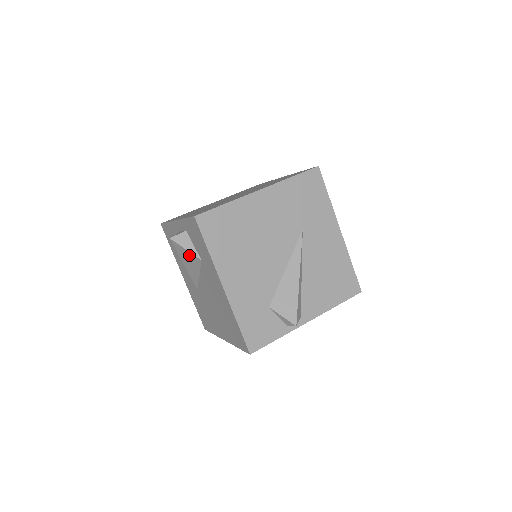
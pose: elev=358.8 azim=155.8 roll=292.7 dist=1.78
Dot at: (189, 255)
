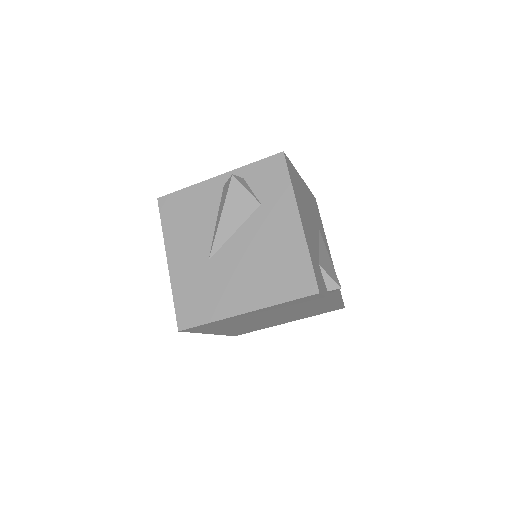
Dot at: (245, 198)
